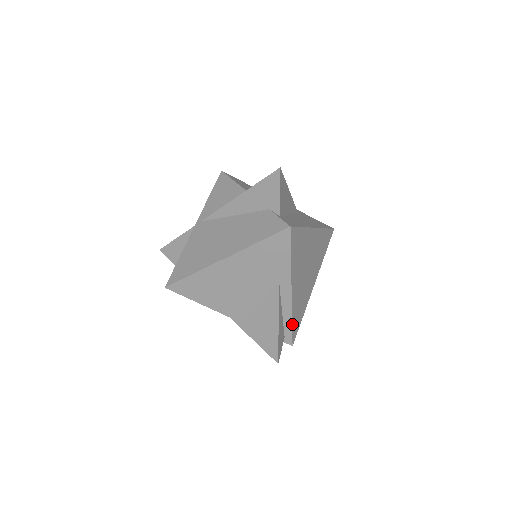
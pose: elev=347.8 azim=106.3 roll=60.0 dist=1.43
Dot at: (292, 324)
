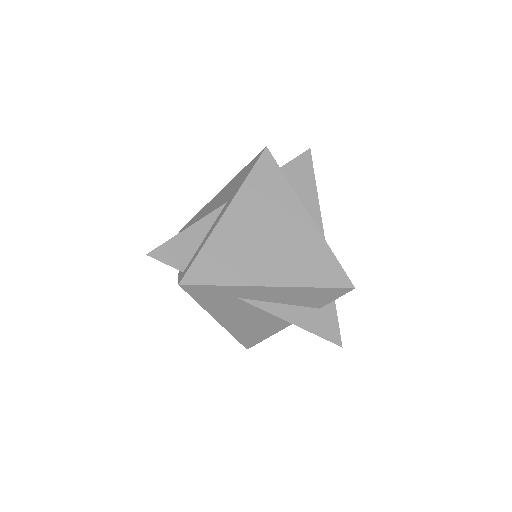
Dot at: (200, 253)
